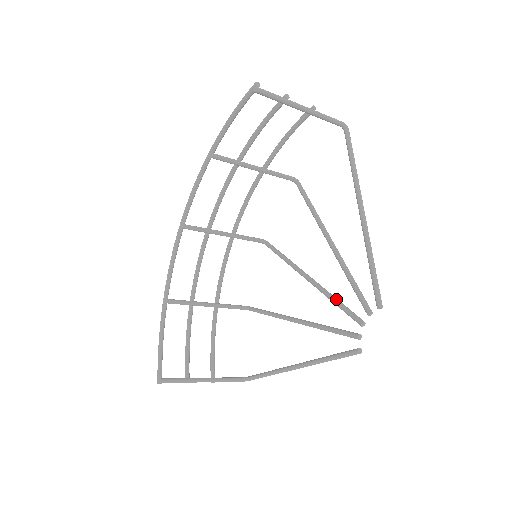
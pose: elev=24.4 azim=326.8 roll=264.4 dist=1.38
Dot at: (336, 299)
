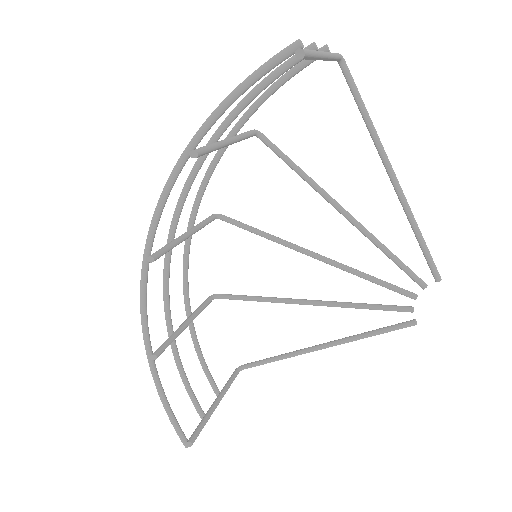
Dot at: (371, 276)
